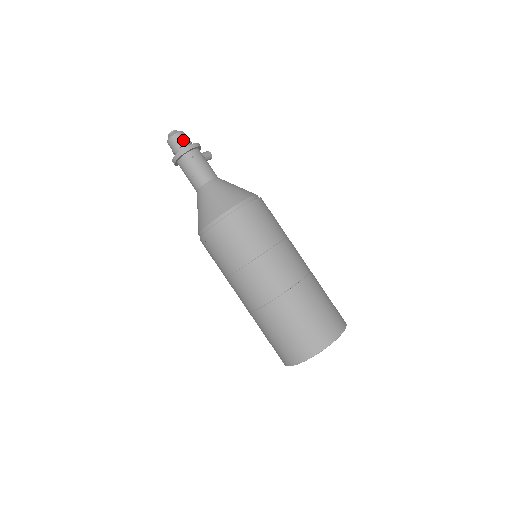
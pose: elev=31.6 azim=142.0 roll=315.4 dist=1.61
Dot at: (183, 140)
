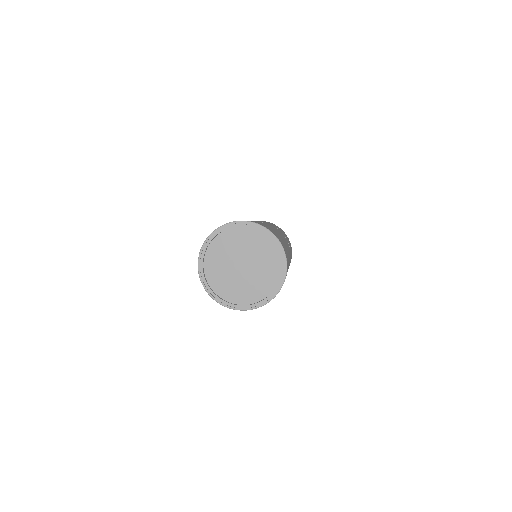
Dot at: occluded
